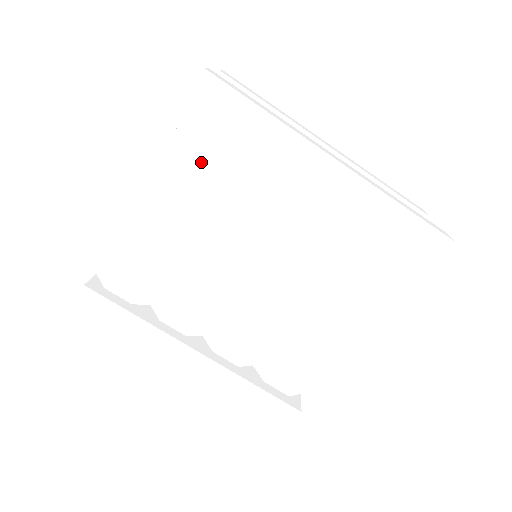
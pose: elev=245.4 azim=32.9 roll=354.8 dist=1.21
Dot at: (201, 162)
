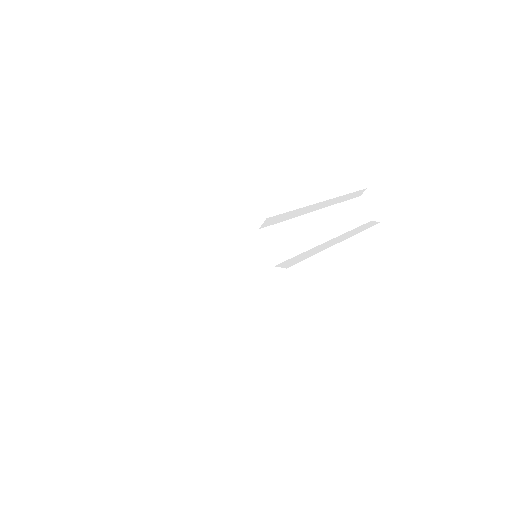
Dot at: occluded
